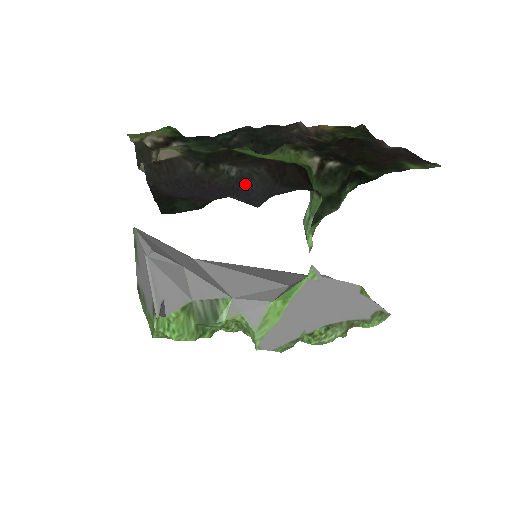
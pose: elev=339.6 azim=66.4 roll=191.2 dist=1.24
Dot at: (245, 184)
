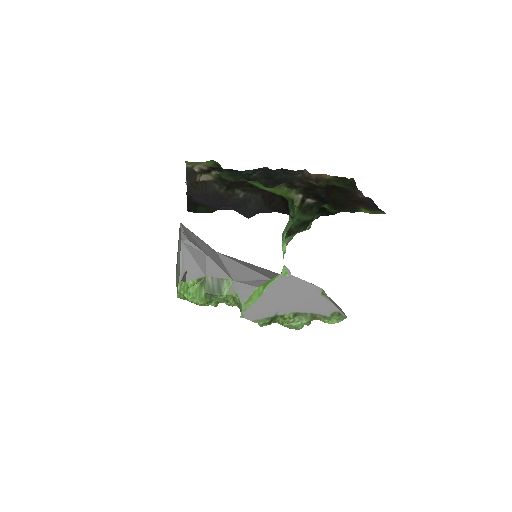
Dot at: (246, 204)
